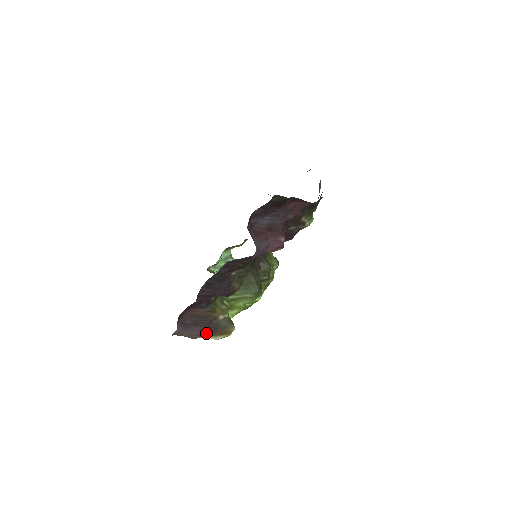
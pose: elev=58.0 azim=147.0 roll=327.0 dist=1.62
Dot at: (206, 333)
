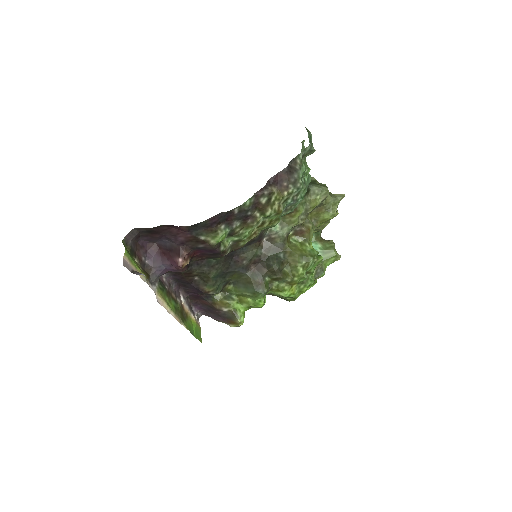
Dot at: (220, 319)
